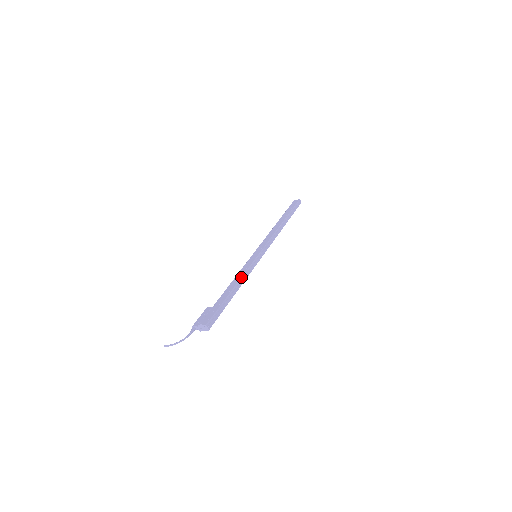
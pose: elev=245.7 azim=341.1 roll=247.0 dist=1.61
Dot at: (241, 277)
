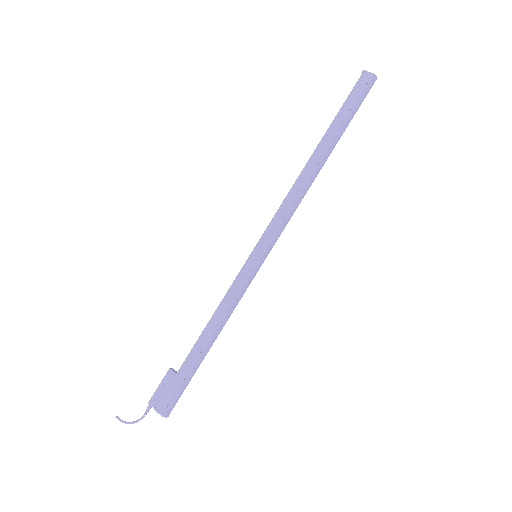
Dot at: (222, 321)
